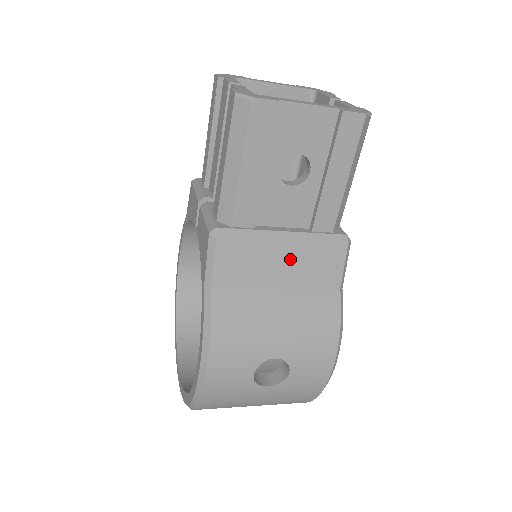
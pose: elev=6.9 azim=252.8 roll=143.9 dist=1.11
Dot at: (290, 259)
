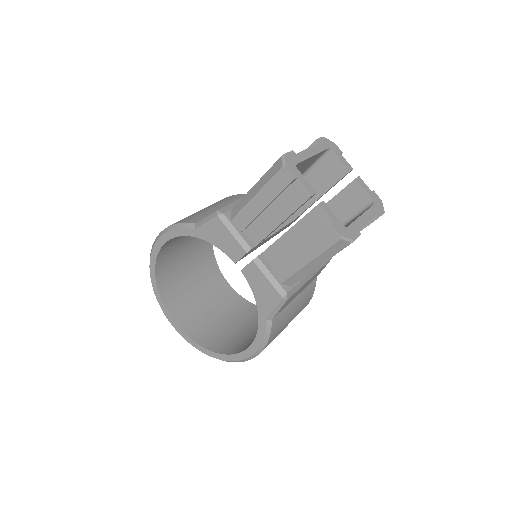
Dot at: (308, 282)
